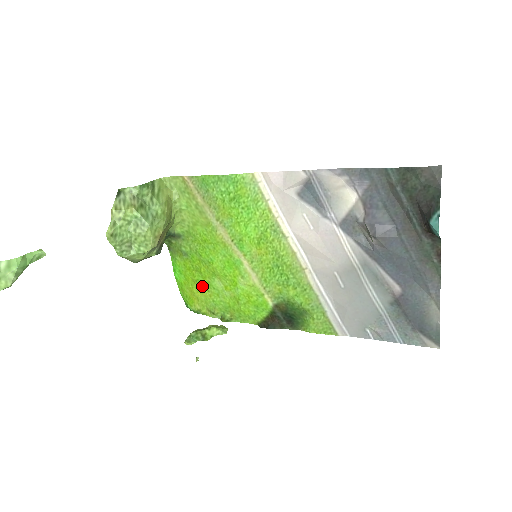
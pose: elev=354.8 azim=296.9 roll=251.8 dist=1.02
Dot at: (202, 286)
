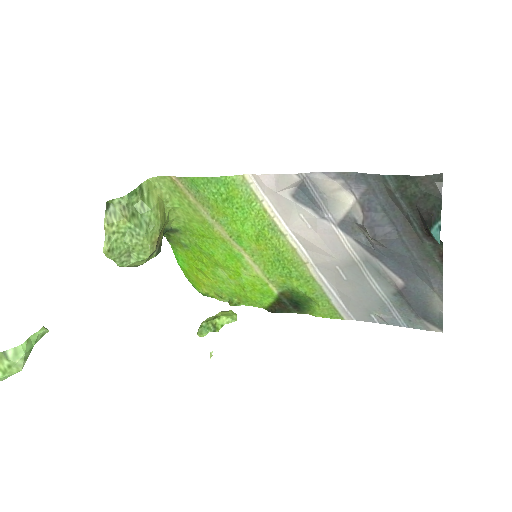
Dot at: (206, 274)
